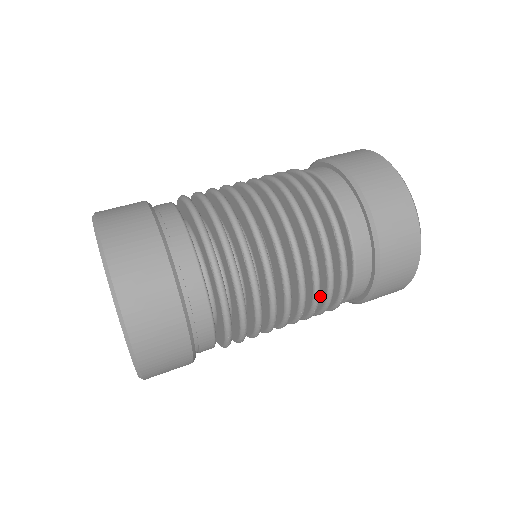
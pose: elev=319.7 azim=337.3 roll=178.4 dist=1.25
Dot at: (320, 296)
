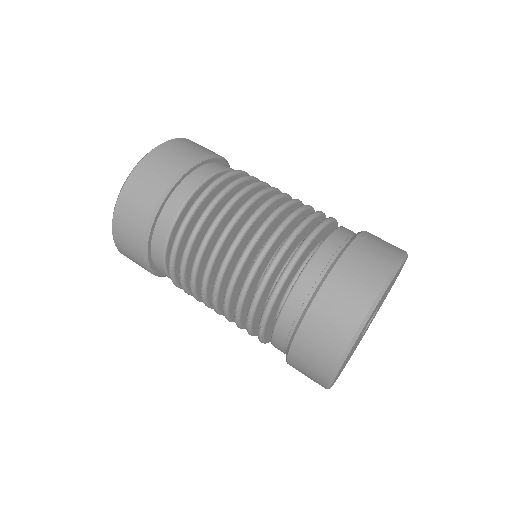
Dot at: occluded
